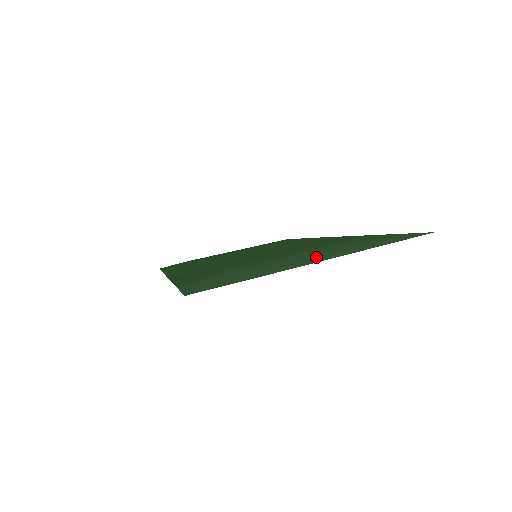
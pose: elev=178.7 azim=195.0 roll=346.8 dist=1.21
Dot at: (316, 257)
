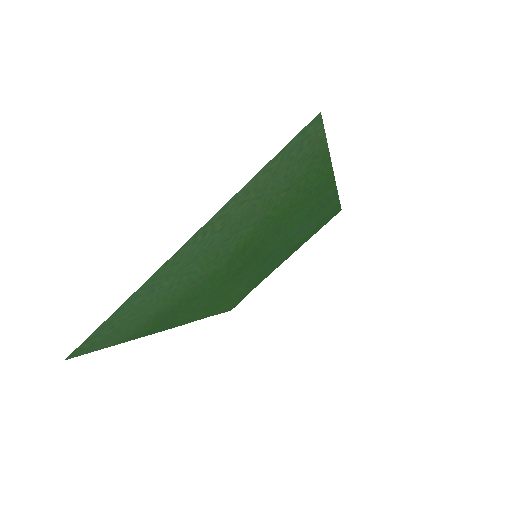
Dot at: (215, 235)
